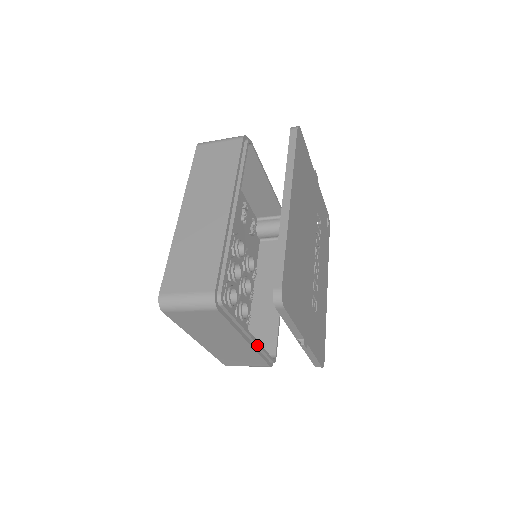
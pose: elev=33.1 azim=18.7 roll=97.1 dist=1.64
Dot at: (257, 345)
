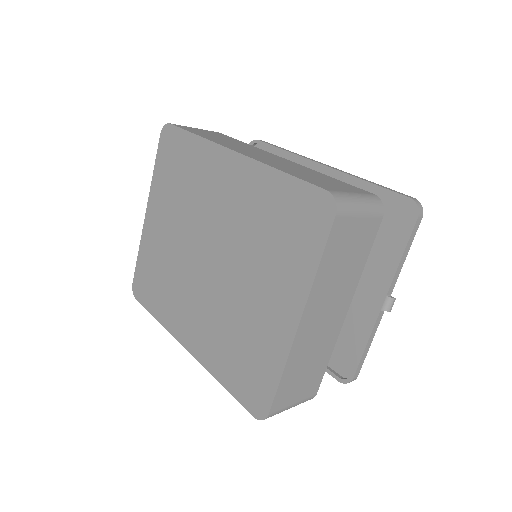
Dot at: occluded
